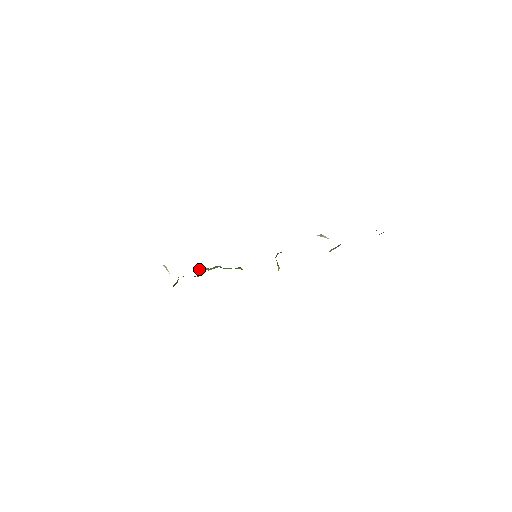
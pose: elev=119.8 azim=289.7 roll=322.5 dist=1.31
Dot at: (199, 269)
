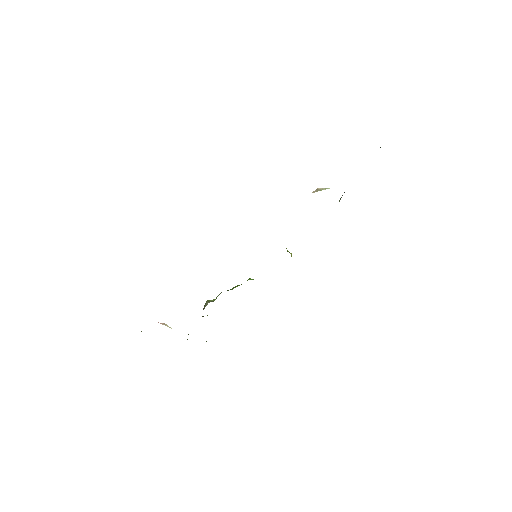
Dot at: (204, 306)
